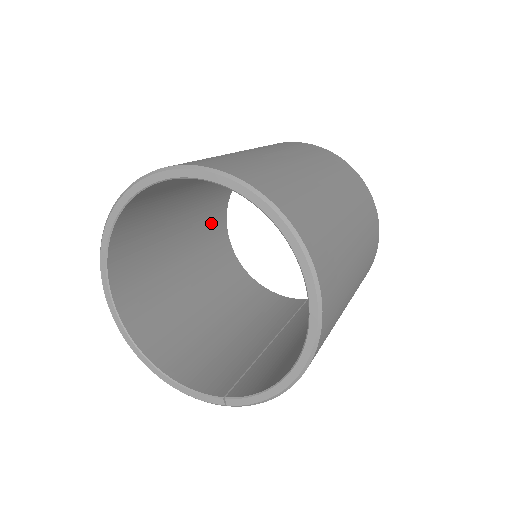
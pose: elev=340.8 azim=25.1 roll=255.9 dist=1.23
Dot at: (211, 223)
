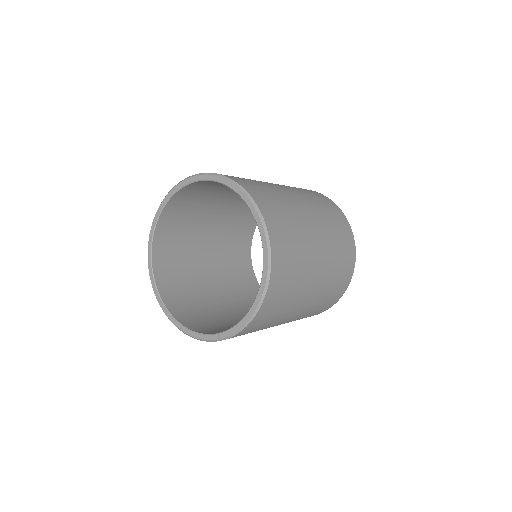
Dot at: (237, 253)
